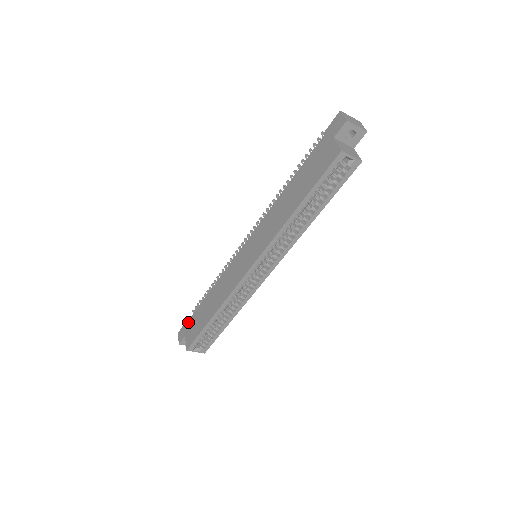
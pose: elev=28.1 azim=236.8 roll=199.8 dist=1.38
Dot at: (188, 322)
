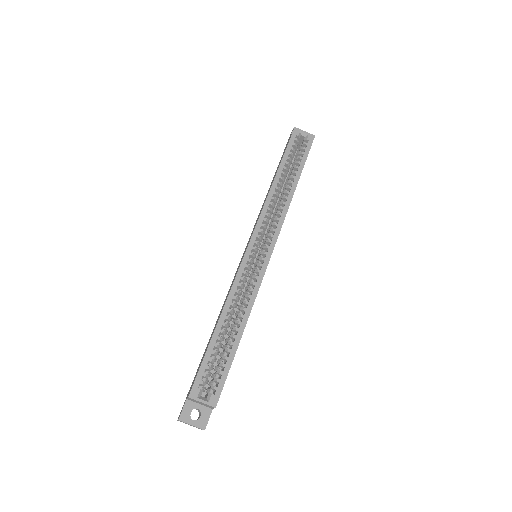
Dot at: occluded
